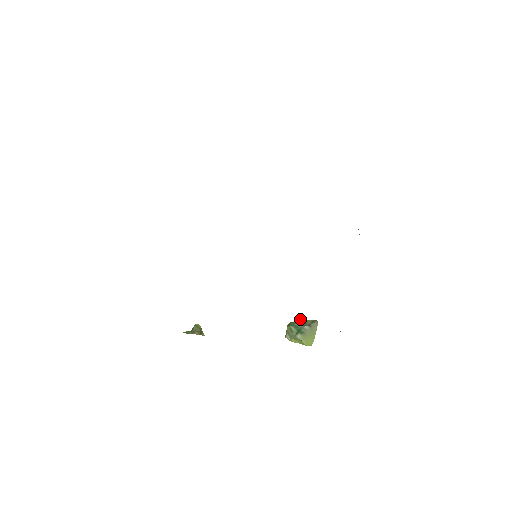
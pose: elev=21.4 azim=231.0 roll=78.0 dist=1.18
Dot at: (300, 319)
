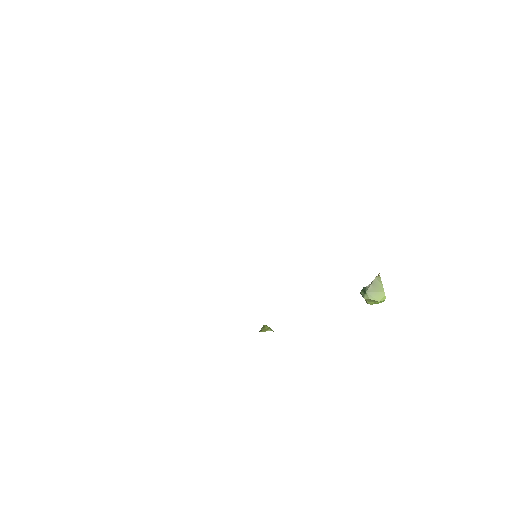
Dot at: occluded
